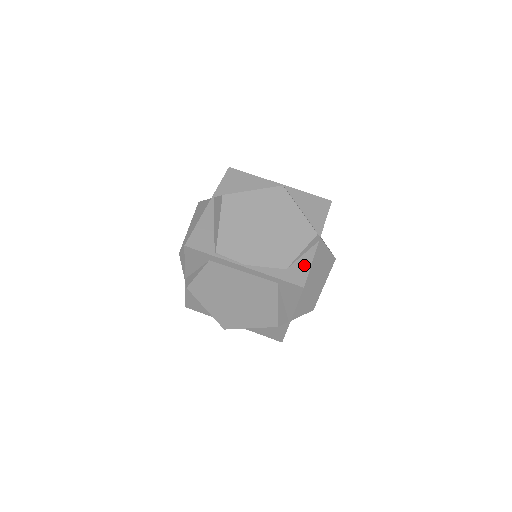
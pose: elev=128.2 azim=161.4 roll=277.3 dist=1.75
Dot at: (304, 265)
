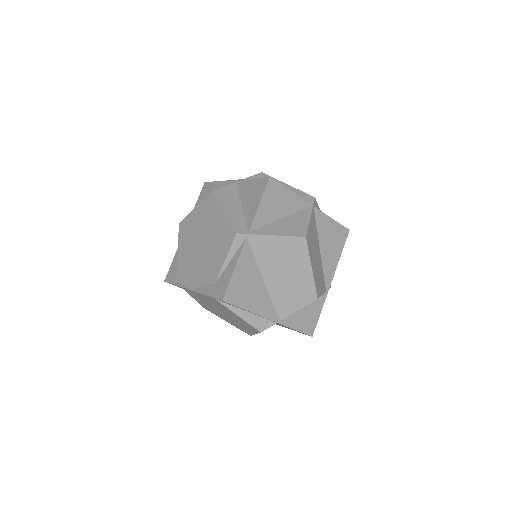
Dot at: (228, 273)
